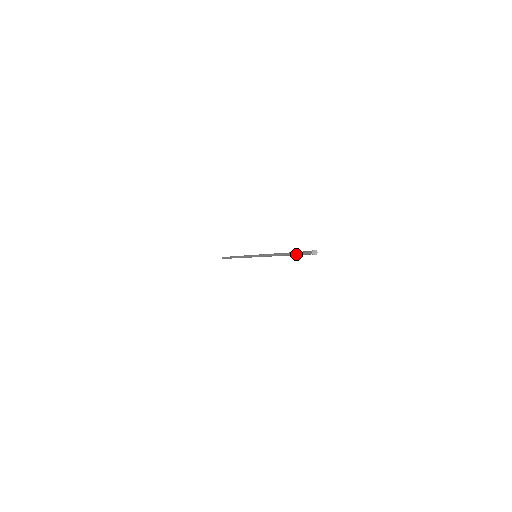
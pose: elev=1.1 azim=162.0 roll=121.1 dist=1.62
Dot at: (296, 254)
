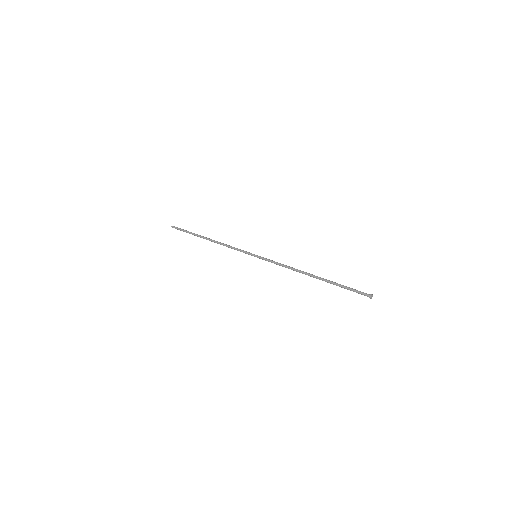
Dot at: (341, 287)
